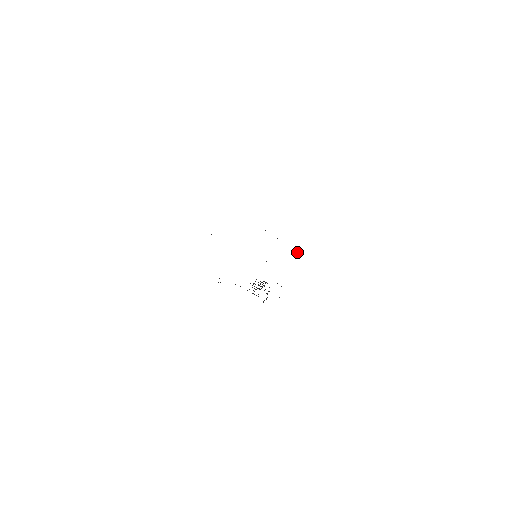
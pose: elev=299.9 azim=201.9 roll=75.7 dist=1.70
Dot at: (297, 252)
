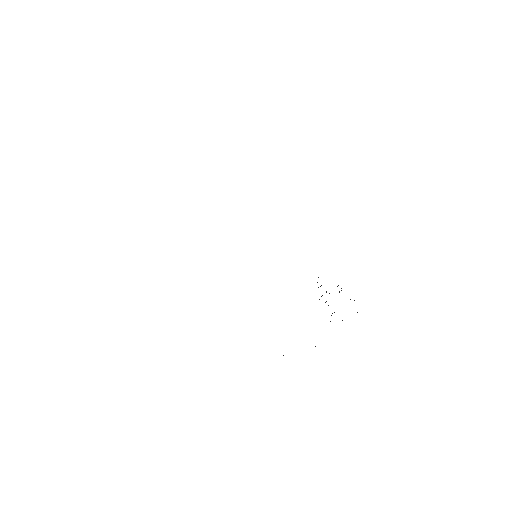
Dot at: occluded
